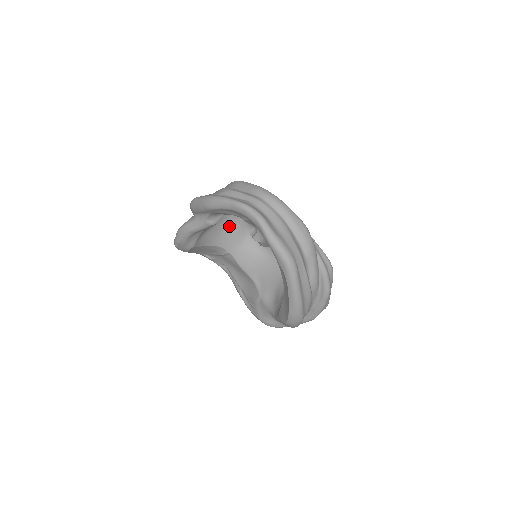
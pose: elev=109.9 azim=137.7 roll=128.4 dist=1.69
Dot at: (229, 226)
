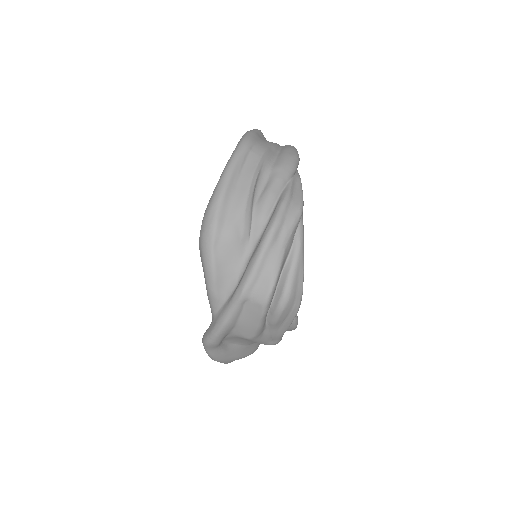
Dot at: occluded
